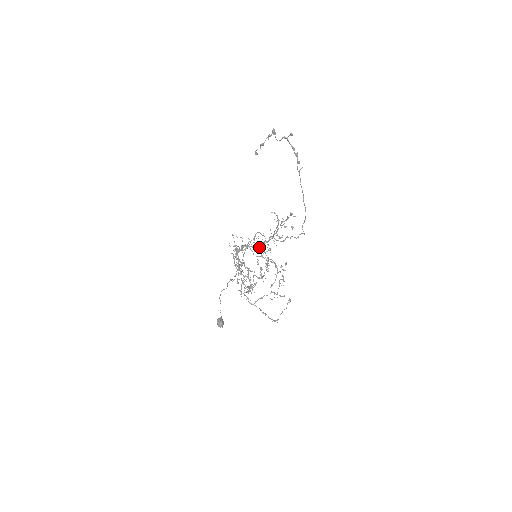
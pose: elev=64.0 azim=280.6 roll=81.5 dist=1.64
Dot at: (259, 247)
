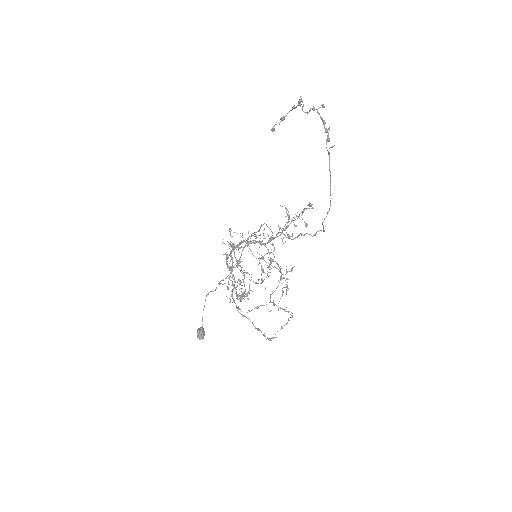
Dot at: (262, 244)
